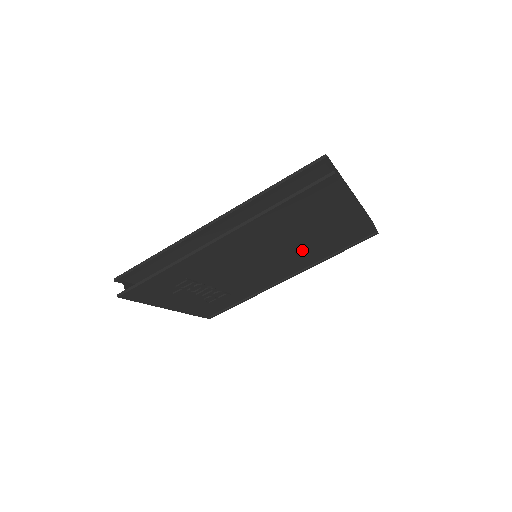
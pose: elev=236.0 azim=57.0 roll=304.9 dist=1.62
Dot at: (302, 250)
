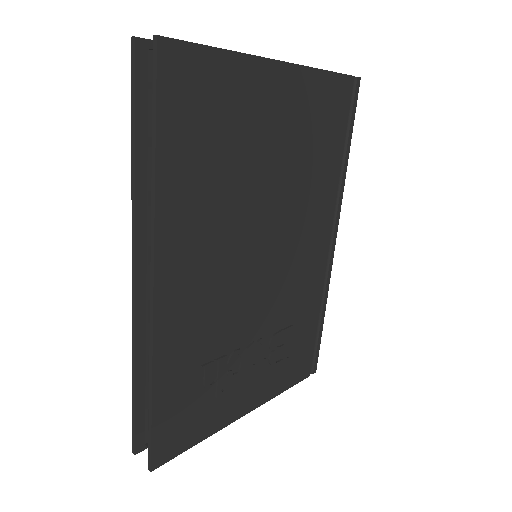
Dot at: (294, 191)
